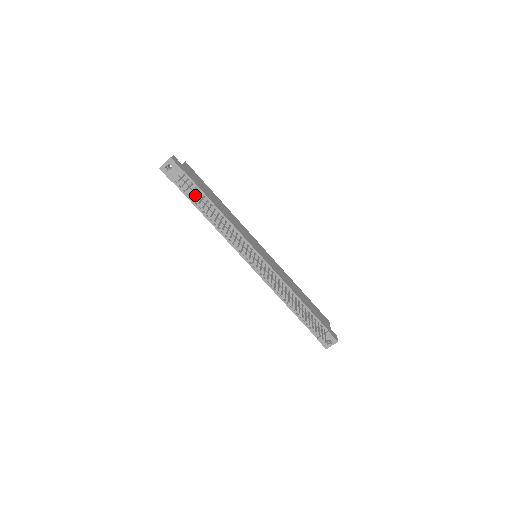
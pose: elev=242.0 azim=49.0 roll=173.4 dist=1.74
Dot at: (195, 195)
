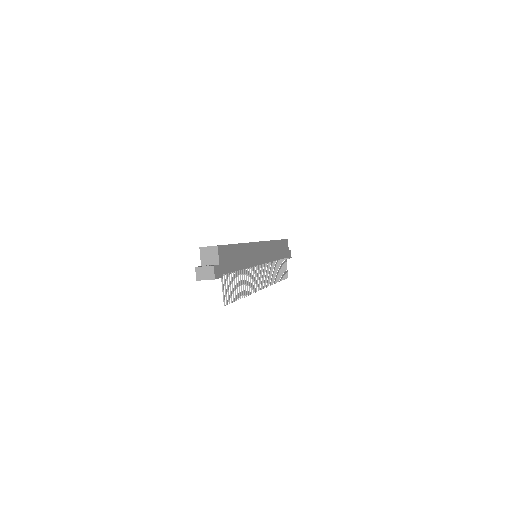
Dot at: occluded
